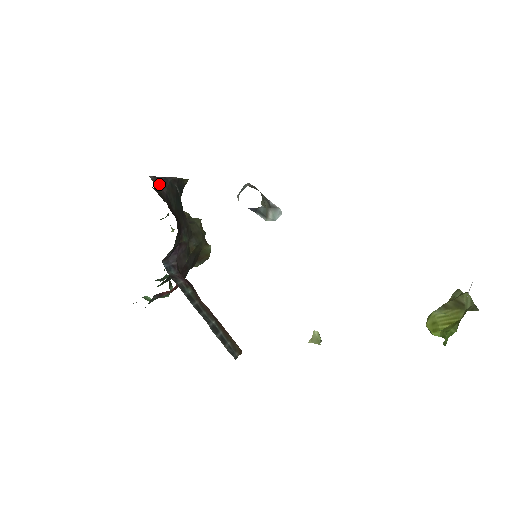
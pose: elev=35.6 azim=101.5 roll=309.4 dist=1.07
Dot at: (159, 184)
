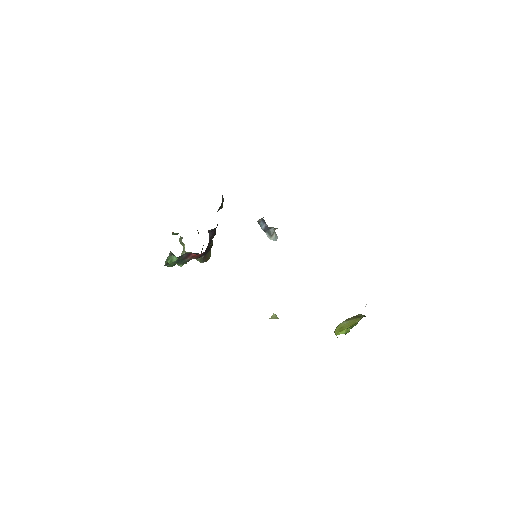
Dot at: occluded
